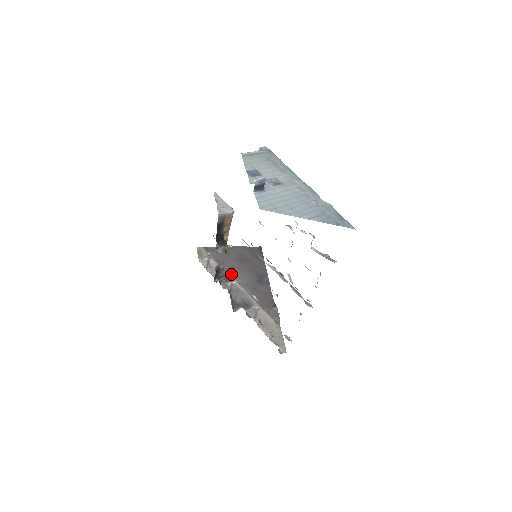
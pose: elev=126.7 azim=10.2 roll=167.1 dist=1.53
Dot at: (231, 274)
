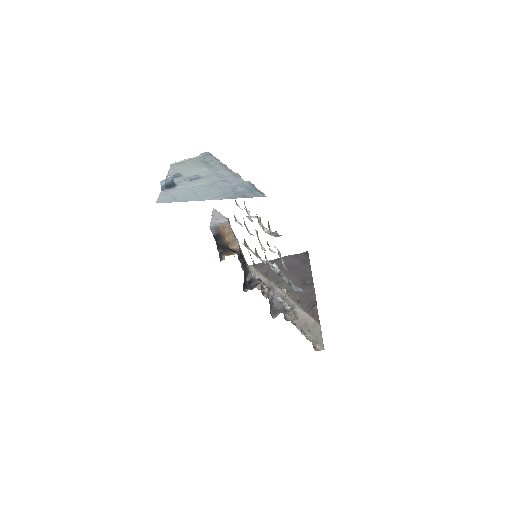
Dot at: (275, 283)
